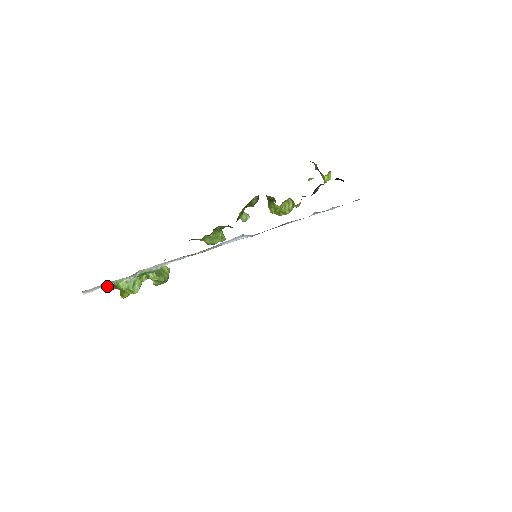
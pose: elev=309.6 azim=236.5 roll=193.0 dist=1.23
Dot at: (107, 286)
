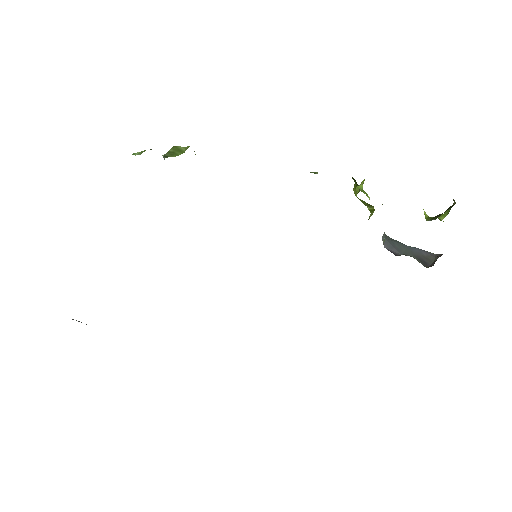
Dot at: occluded
